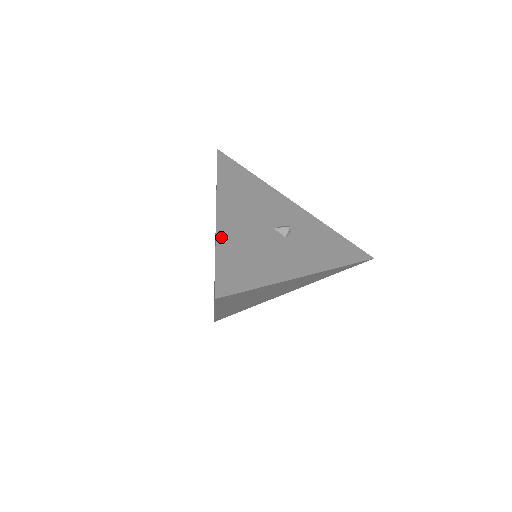
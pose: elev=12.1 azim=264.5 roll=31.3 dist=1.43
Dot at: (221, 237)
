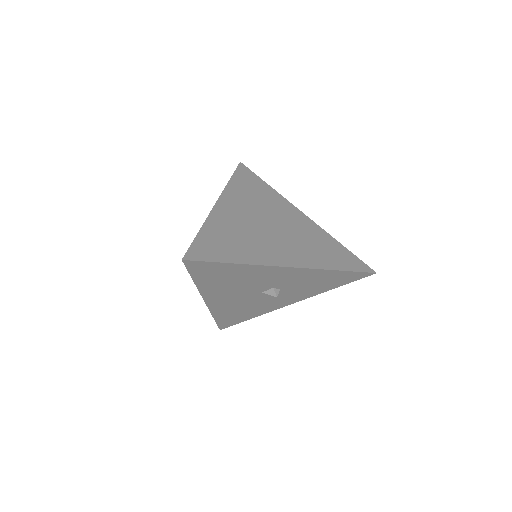
Dot at: (215, 312)
